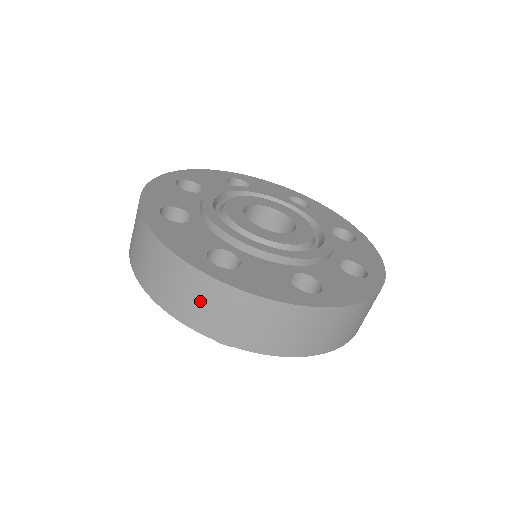
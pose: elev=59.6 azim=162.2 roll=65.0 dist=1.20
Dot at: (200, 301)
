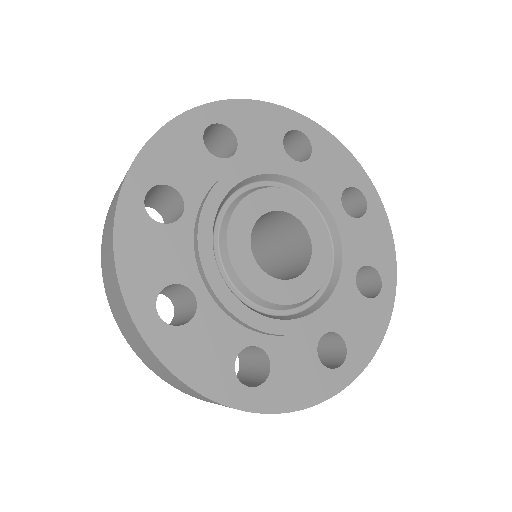
Dot at: occluded
